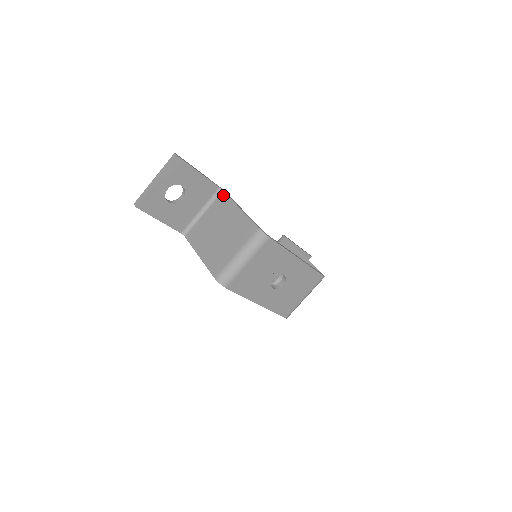
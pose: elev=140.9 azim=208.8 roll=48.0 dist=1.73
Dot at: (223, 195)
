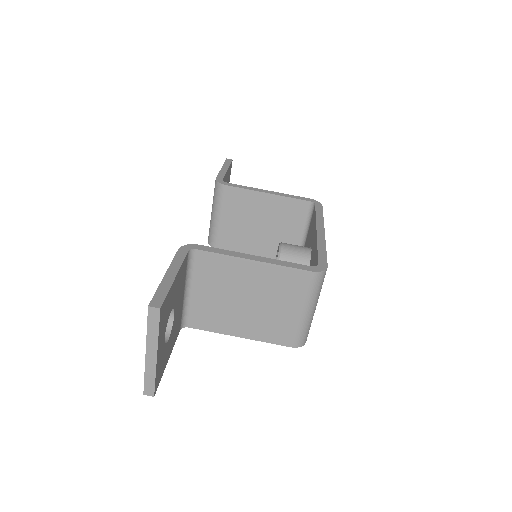
Dot at: (203, 255)
